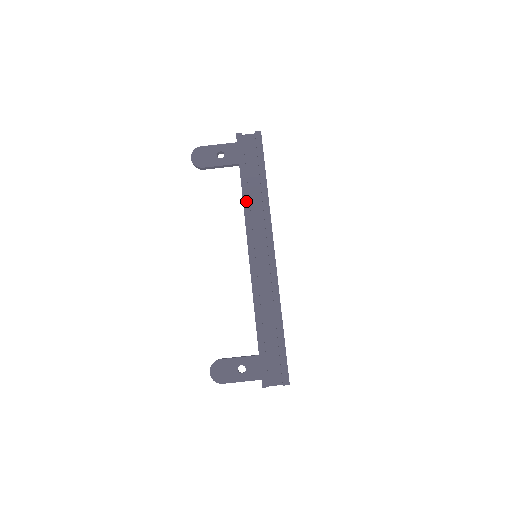
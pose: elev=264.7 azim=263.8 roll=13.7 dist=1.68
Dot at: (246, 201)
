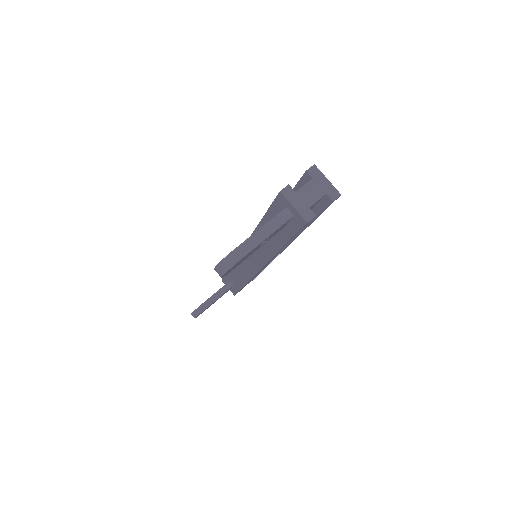
Dot at: occluded
